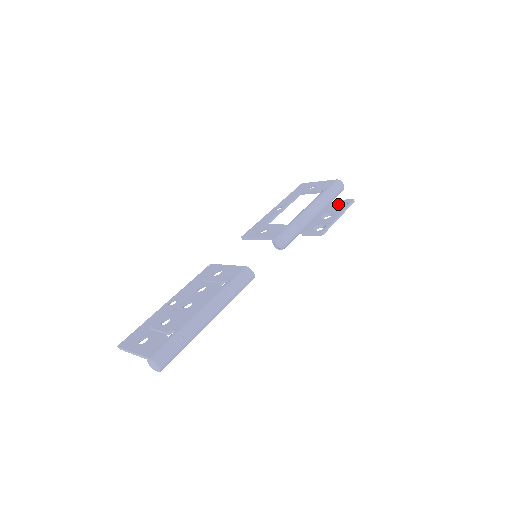
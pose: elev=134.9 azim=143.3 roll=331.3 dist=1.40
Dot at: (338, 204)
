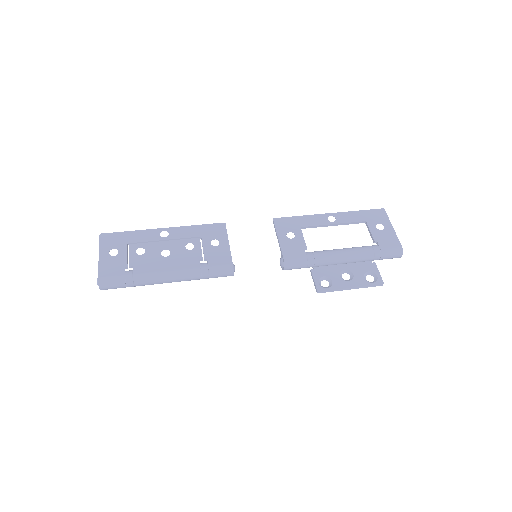
Dot at: (370, 272)
